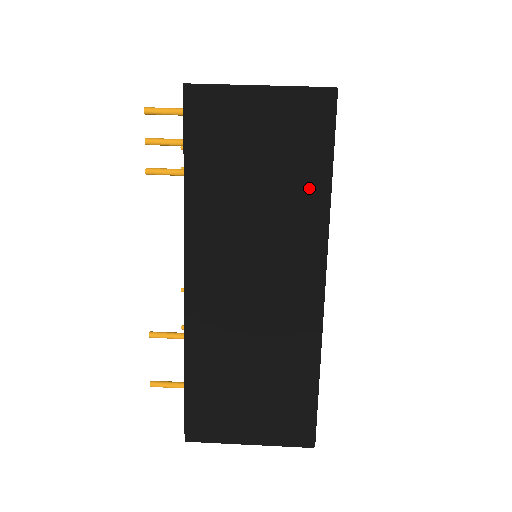
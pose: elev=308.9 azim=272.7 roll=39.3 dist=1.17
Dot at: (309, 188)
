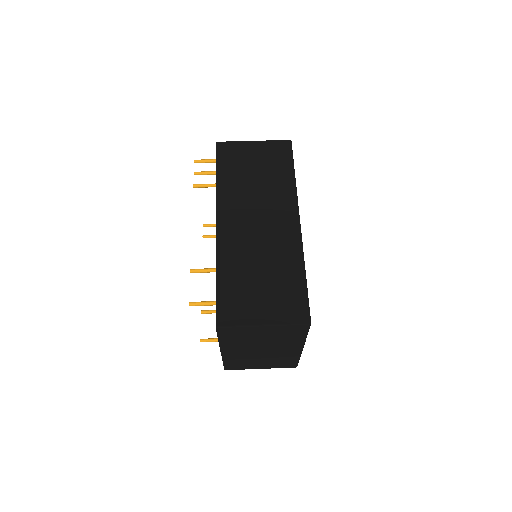
Dot at: (283, 178)
